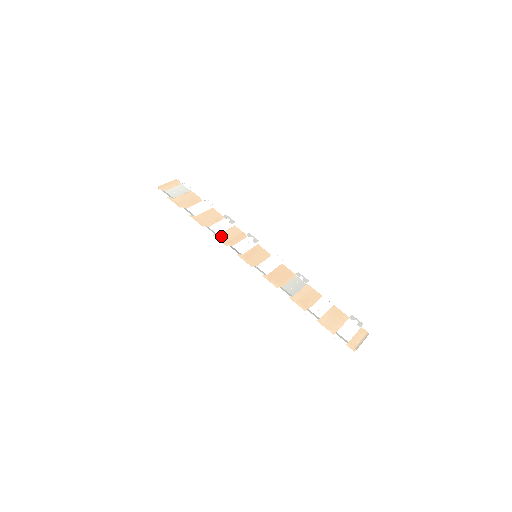
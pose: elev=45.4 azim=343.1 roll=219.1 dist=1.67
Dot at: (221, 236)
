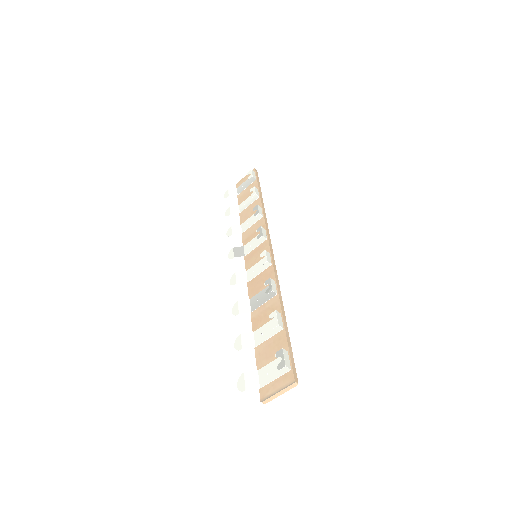
Dot at: (244, 234)
